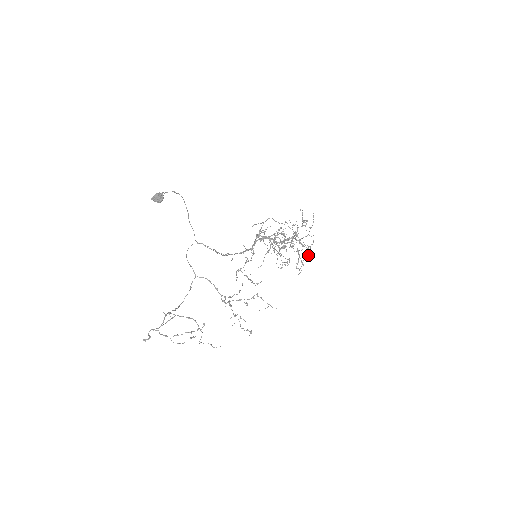
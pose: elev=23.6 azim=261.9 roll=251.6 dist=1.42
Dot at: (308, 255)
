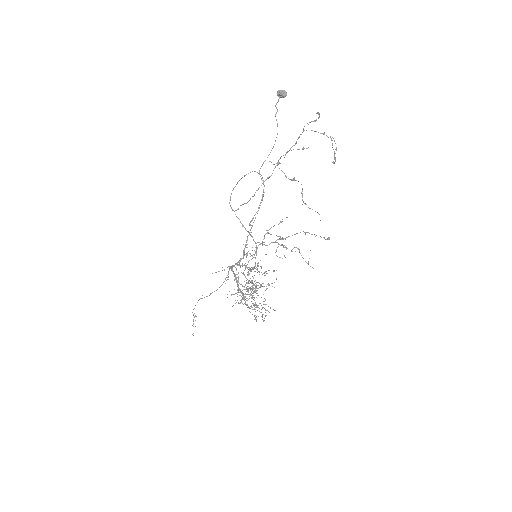
Dot at: occluded
